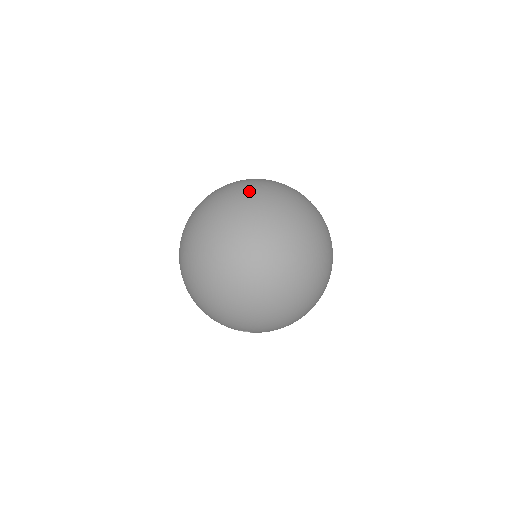
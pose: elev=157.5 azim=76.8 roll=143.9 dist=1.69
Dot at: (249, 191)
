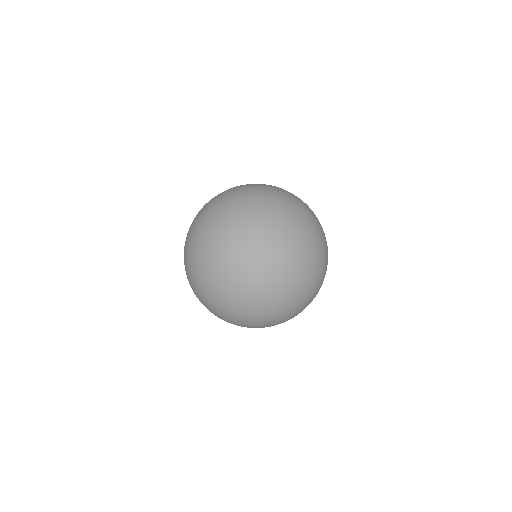
Dot at: (252, 297)
